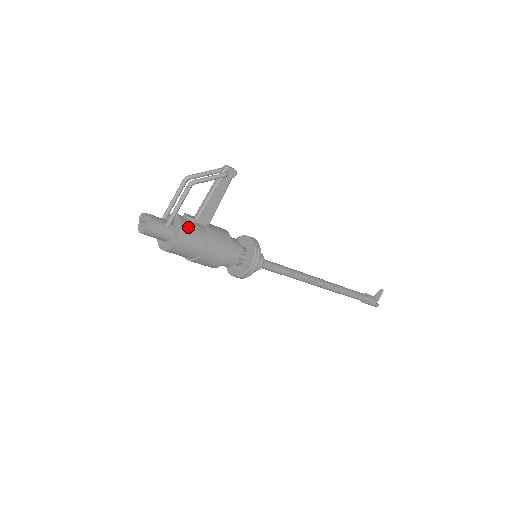
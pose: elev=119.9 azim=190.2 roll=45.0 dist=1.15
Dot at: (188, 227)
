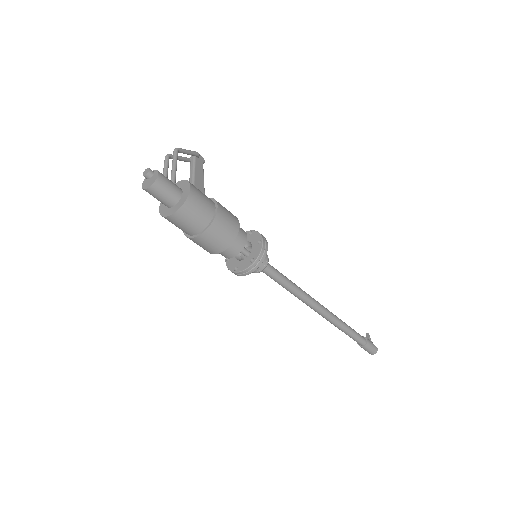
Dot at: occluded
